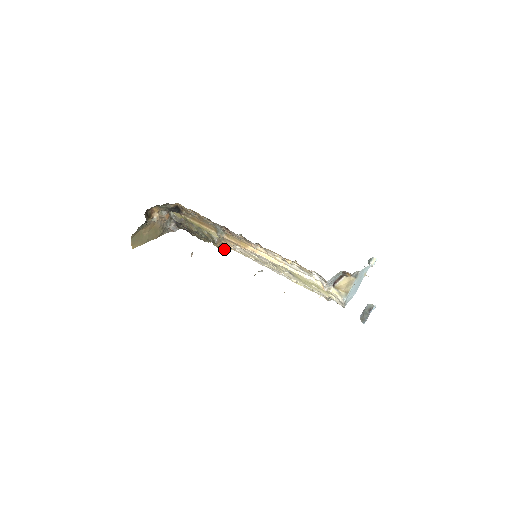
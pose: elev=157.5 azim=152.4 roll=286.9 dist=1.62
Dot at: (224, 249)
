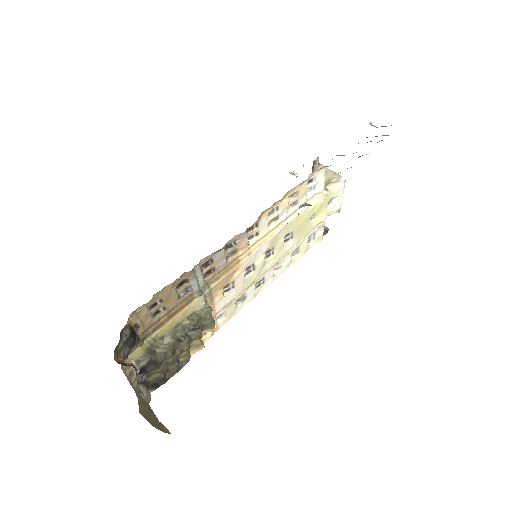
Dot at: (214, 330)
